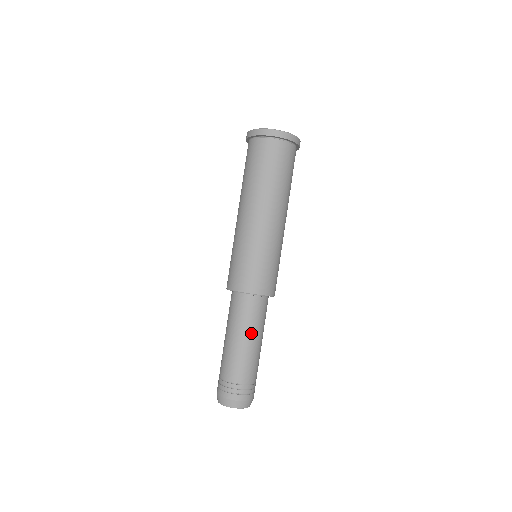
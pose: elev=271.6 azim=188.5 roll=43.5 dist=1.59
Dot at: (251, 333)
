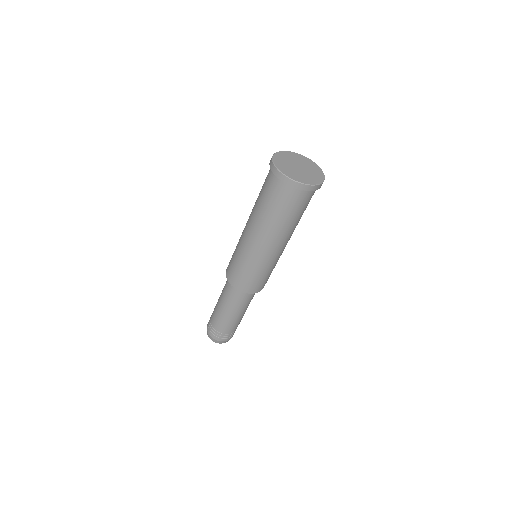
Dot at: (245, 309)
